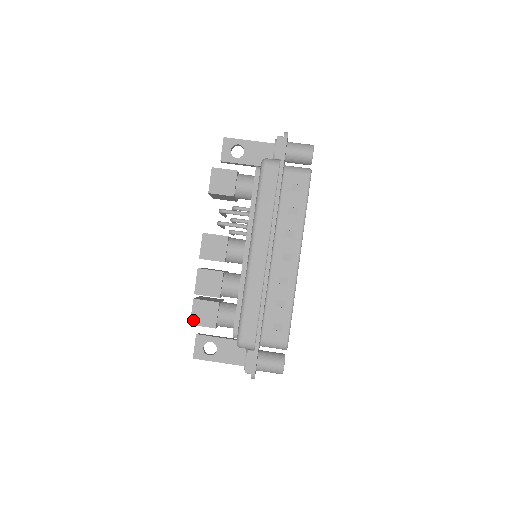
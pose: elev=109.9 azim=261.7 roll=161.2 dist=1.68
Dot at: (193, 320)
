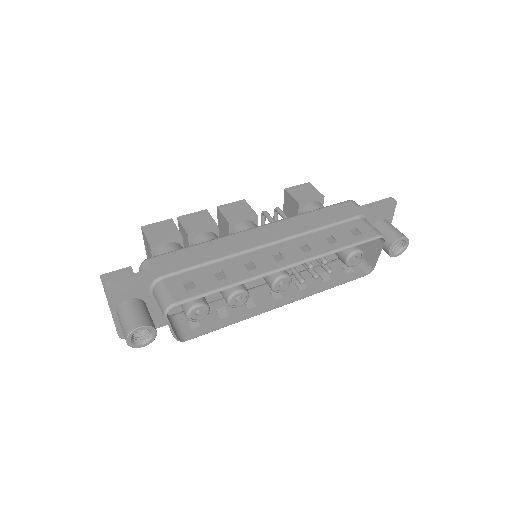
Dot at: (148, 227)
